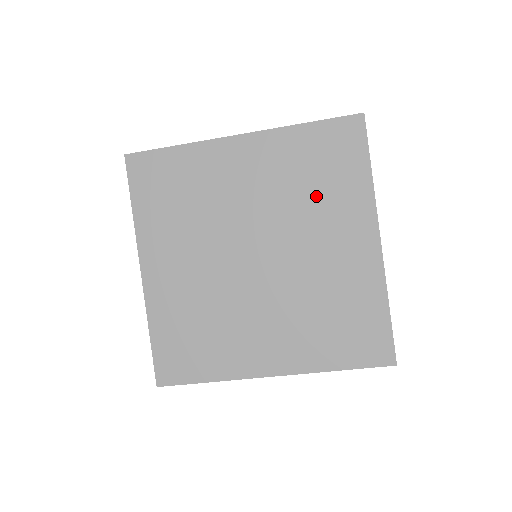
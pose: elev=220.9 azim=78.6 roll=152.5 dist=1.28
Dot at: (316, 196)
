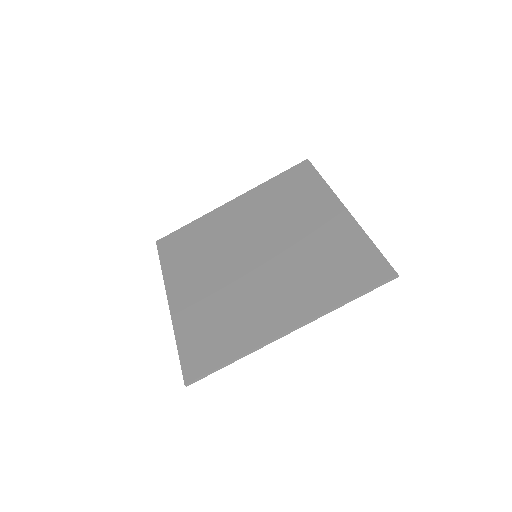
Dot at: (290, 206)
